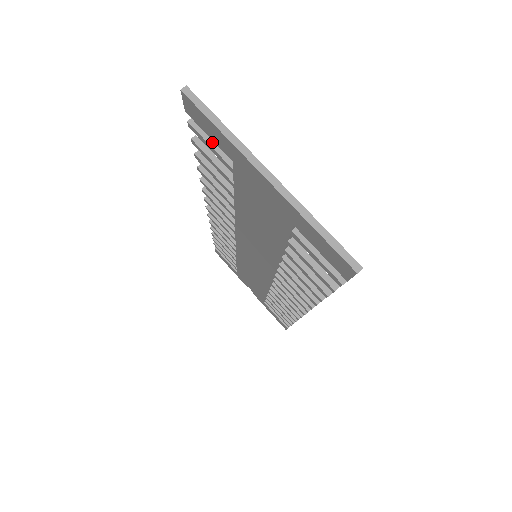
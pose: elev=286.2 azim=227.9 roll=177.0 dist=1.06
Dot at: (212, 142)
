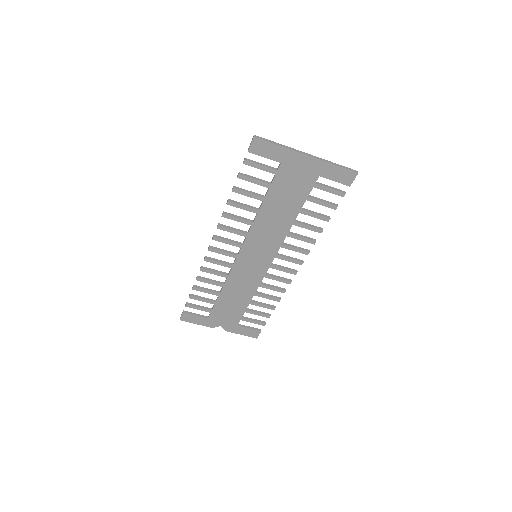
Dot at: (261, 164)
